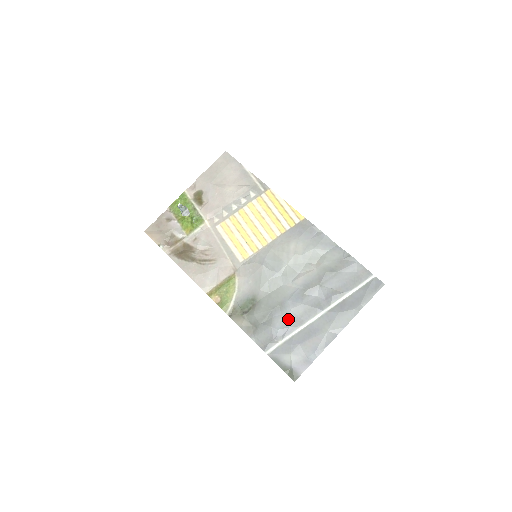
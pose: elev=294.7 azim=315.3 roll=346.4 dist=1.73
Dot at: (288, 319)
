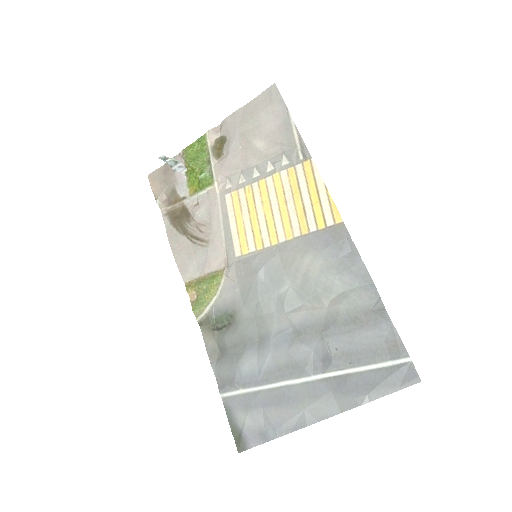
Dot at: (261, 365)
